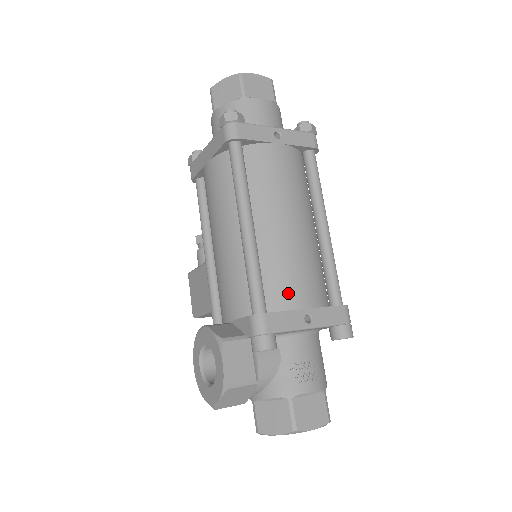
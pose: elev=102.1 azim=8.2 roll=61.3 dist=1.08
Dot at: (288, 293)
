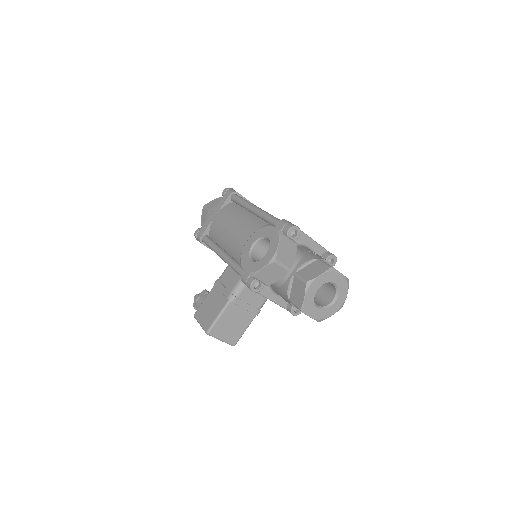
Dot at: occluded
